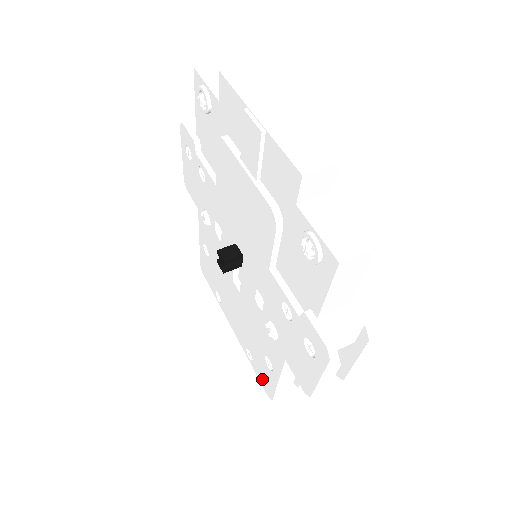
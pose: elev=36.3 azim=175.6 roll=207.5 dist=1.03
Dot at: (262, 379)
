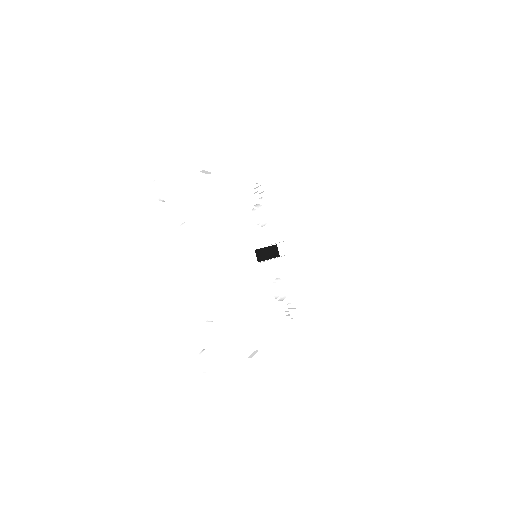
Dot at: occluded
